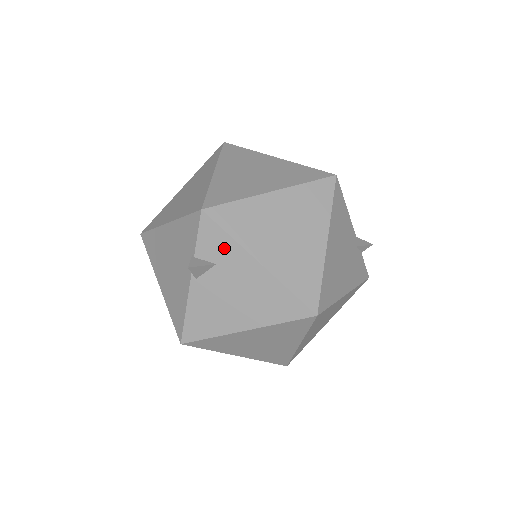
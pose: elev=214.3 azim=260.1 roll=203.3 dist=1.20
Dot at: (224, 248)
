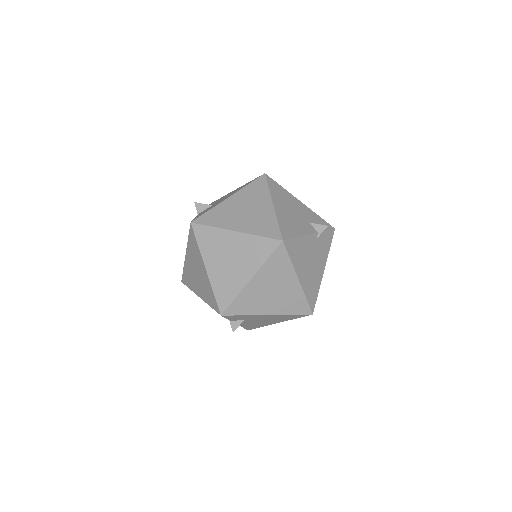
Dot at: (244, 317)
